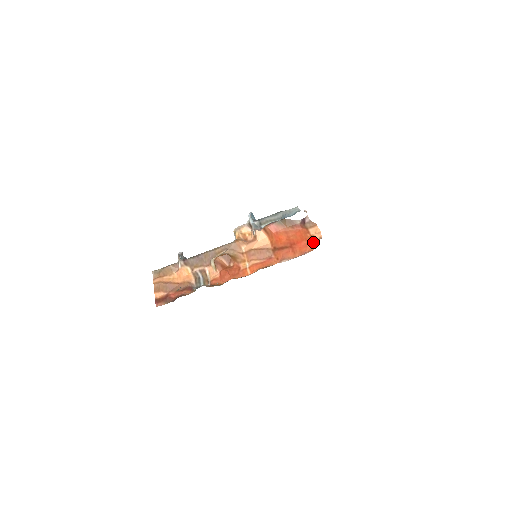
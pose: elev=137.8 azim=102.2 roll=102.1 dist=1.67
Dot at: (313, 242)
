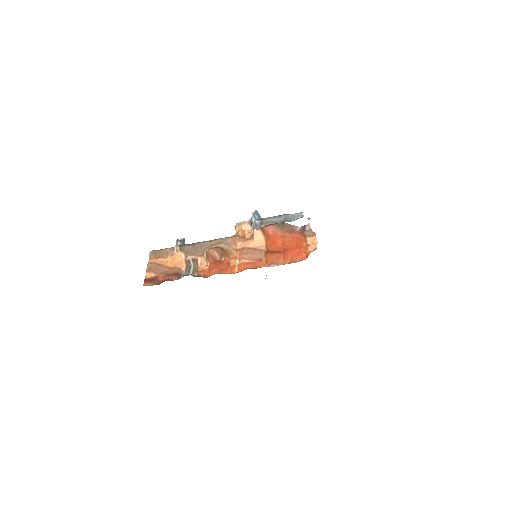
Dot at: (307, 252)
